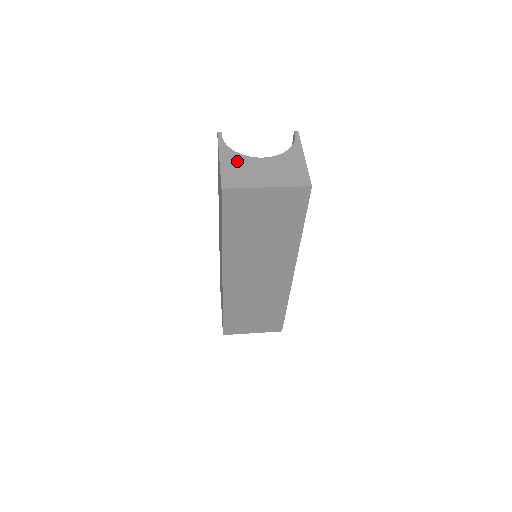
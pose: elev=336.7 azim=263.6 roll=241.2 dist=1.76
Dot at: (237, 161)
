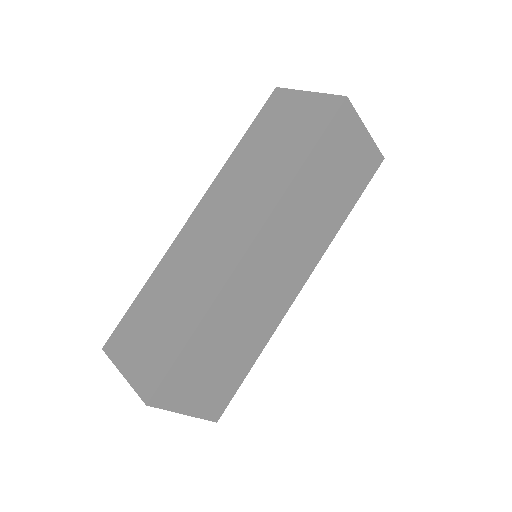
Dot at: occluded
